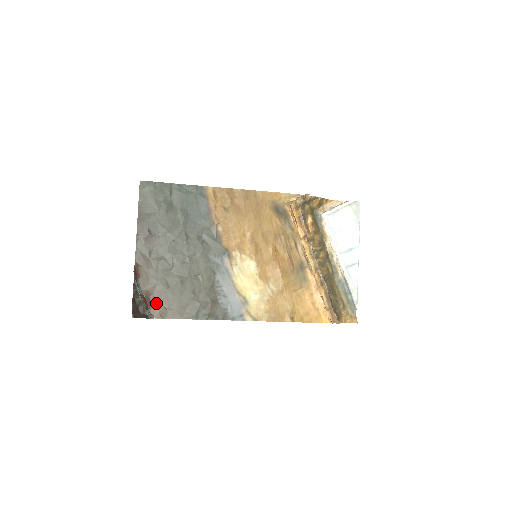
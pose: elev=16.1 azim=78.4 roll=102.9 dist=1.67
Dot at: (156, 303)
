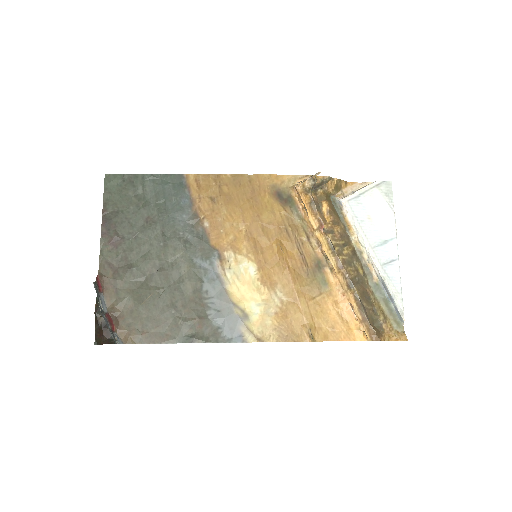
Dot at: (126, 324)
